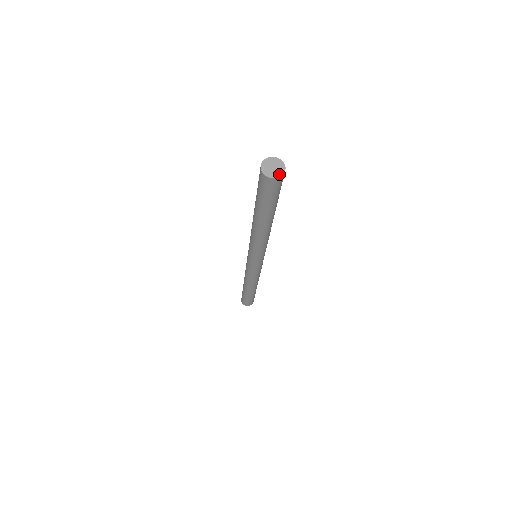
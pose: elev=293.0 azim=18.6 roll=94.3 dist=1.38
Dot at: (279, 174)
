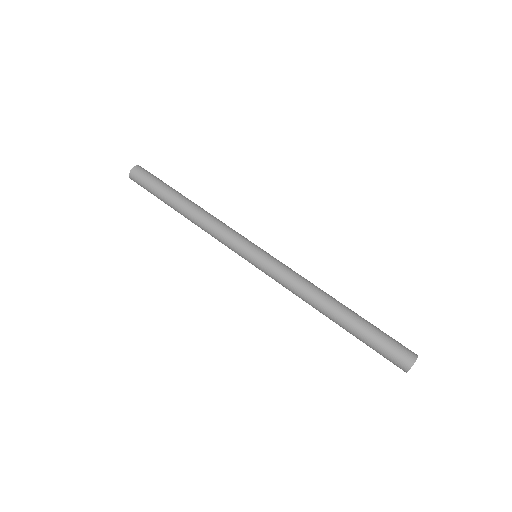
Dot at: occluded
